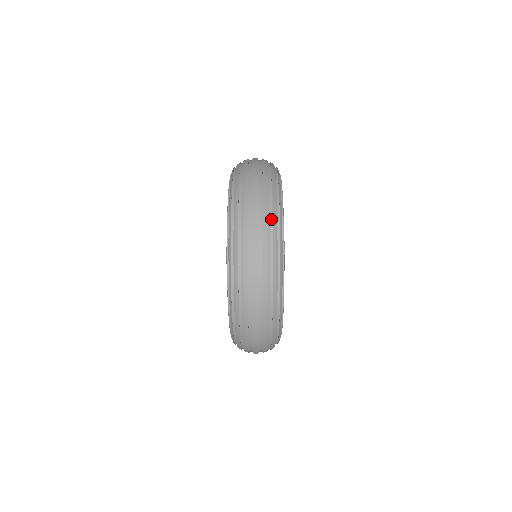
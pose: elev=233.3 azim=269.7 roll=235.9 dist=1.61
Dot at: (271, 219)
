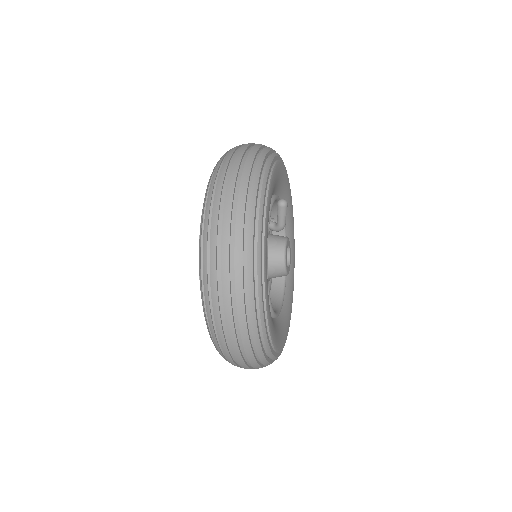
Dot at: (255, 351)
